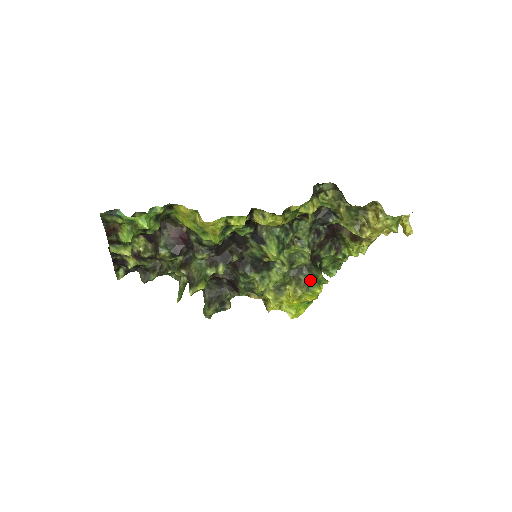
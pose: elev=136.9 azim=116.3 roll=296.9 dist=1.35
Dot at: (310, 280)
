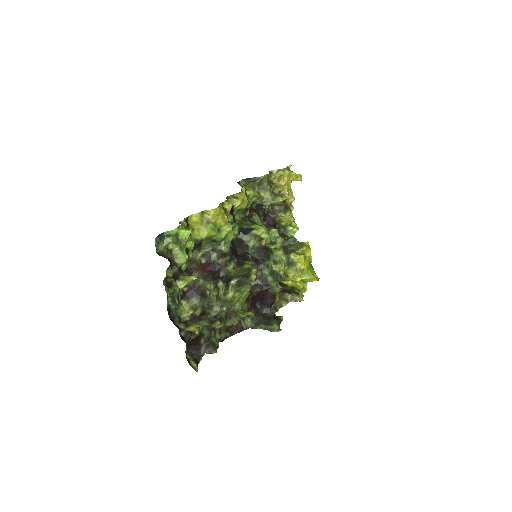
Dot at: (296, 244)
